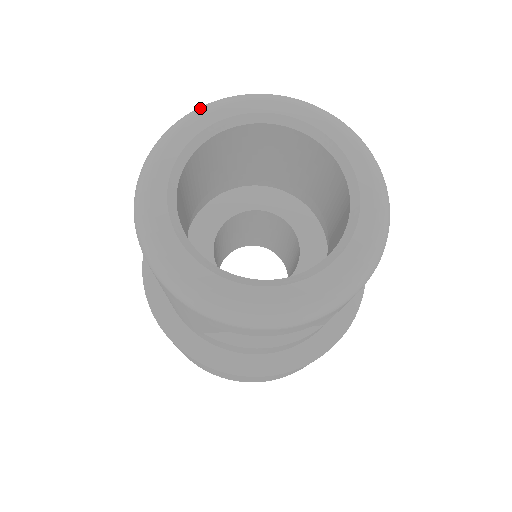
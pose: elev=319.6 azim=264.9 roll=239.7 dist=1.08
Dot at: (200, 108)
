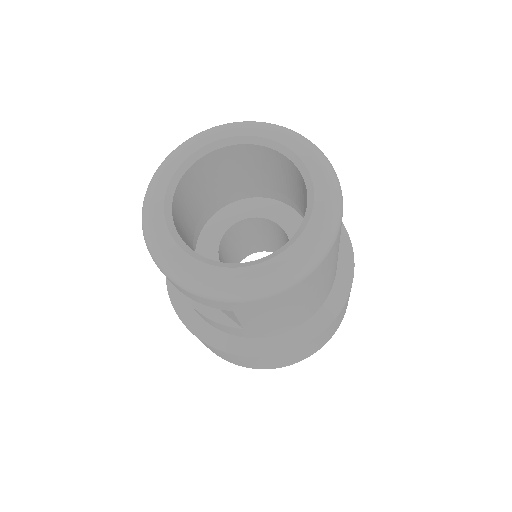
Dot at: (256, 122)
